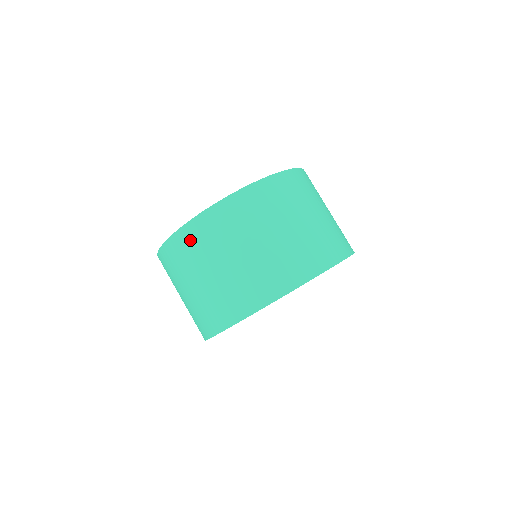
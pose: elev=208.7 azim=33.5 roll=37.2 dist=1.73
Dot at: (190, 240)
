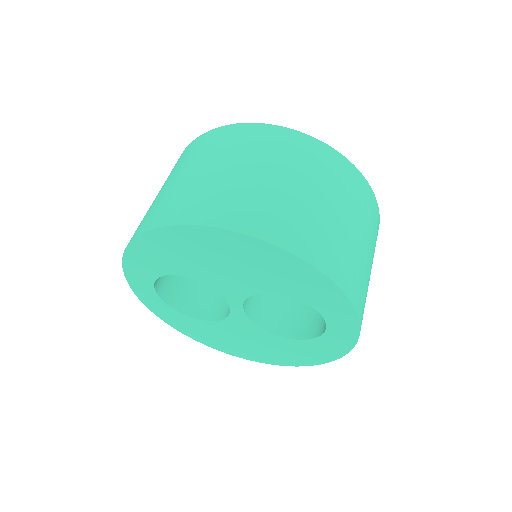
Dot at: occluded
